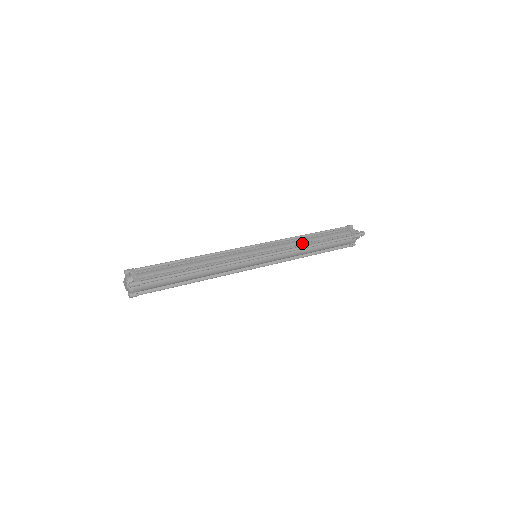
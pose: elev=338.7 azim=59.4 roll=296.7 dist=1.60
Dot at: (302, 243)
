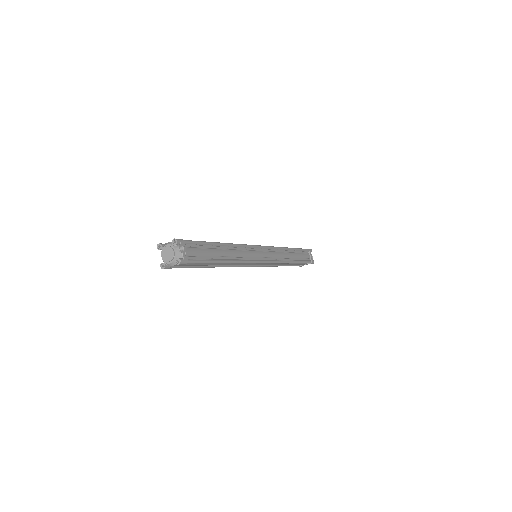
Dot at: (287, 258)
